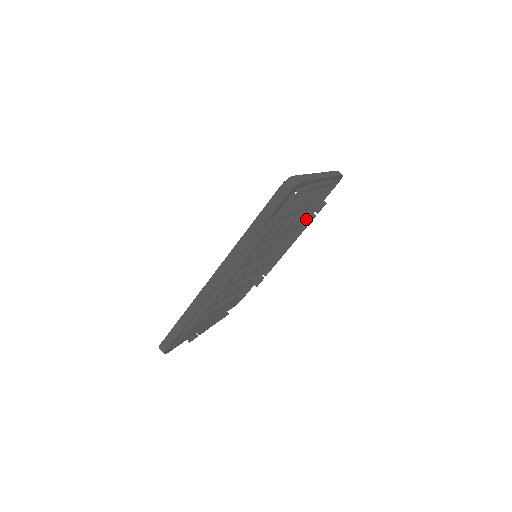
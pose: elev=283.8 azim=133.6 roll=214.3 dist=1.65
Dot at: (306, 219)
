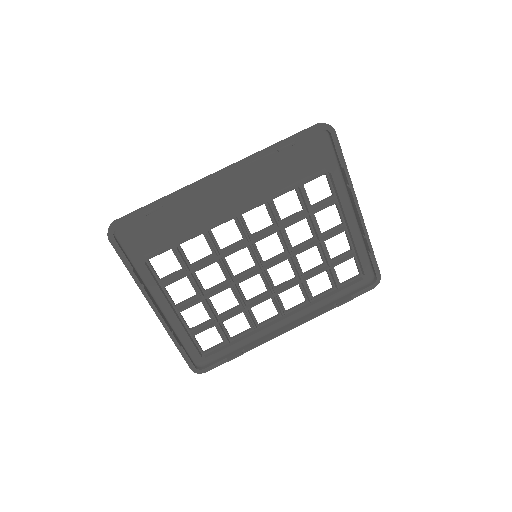
Dot at: (324, 308)
